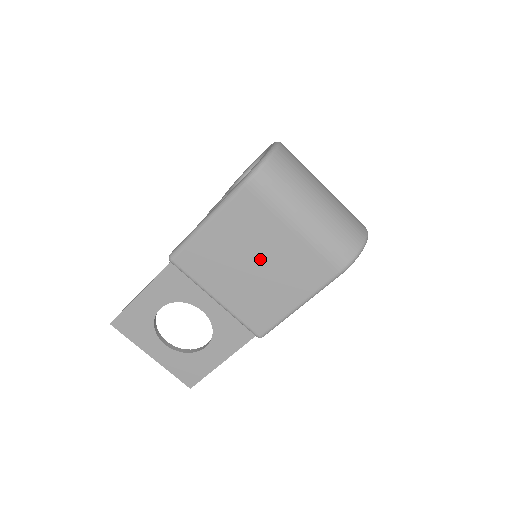
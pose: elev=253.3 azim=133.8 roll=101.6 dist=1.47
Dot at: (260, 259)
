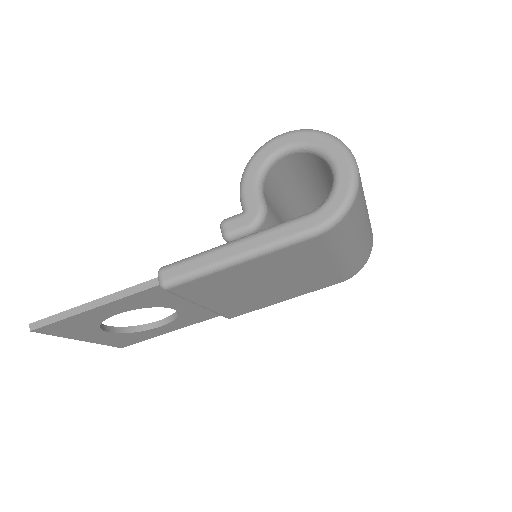
Dot at: (278, 281)
